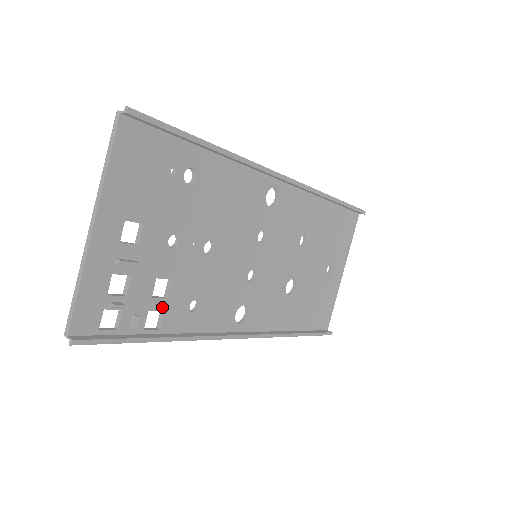
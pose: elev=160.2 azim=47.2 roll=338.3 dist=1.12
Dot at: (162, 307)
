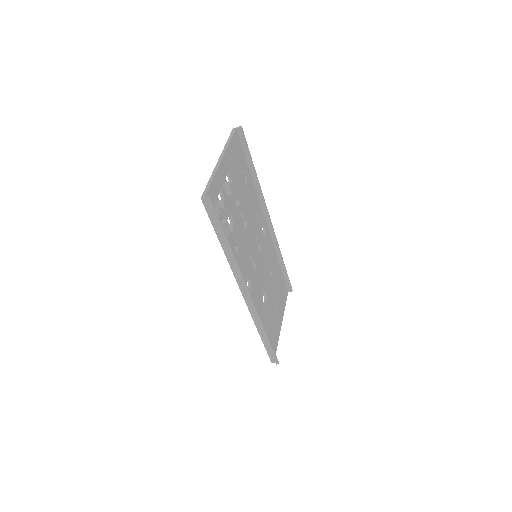
Dot at: occluded
